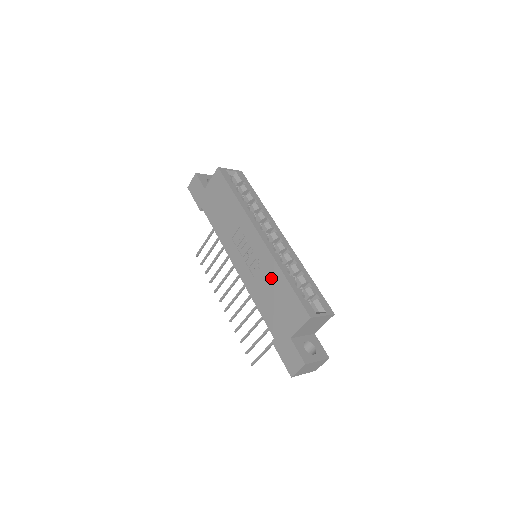
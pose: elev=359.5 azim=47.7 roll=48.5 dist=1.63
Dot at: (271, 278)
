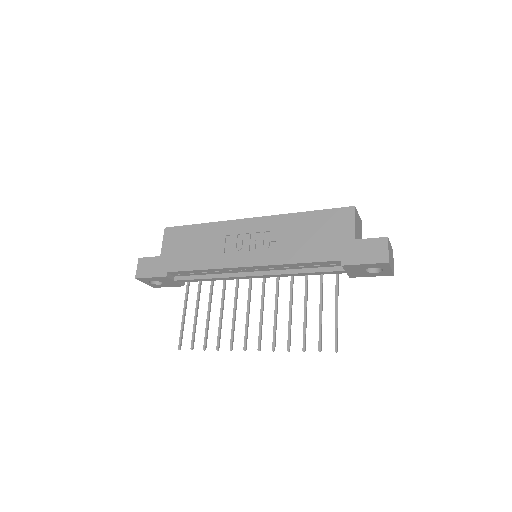
Dot at: (293, 228)
